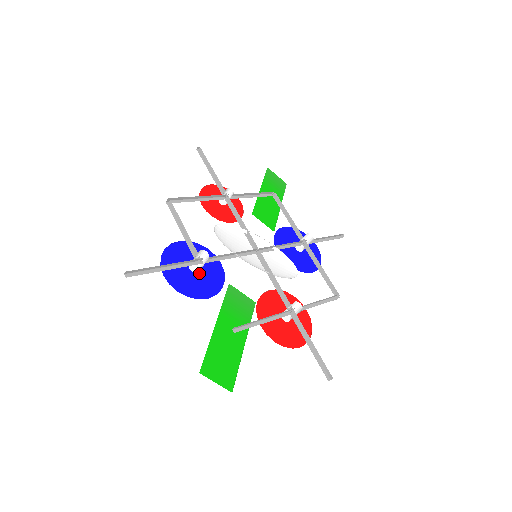
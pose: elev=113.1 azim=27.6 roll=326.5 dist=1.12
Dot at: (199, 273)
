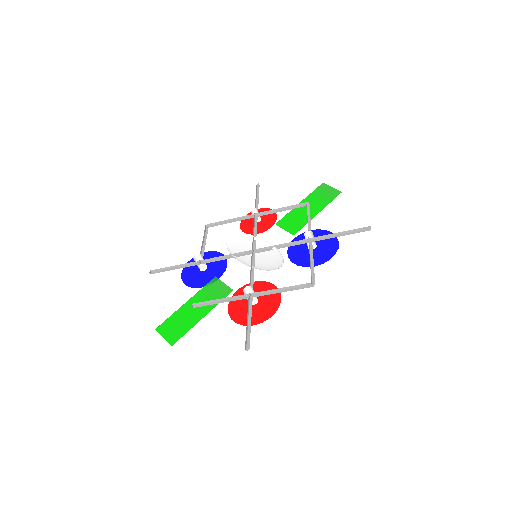
Dot at: (206, 271)
